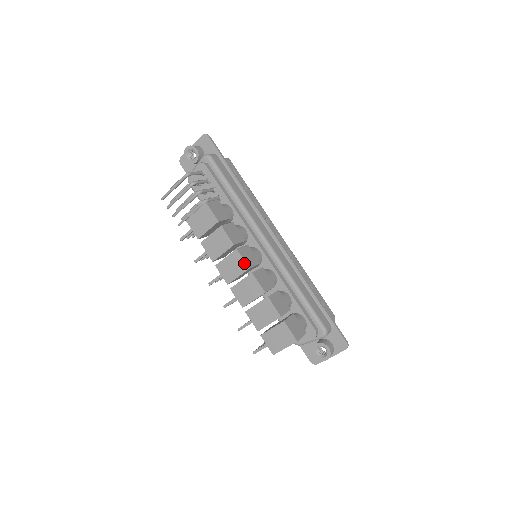
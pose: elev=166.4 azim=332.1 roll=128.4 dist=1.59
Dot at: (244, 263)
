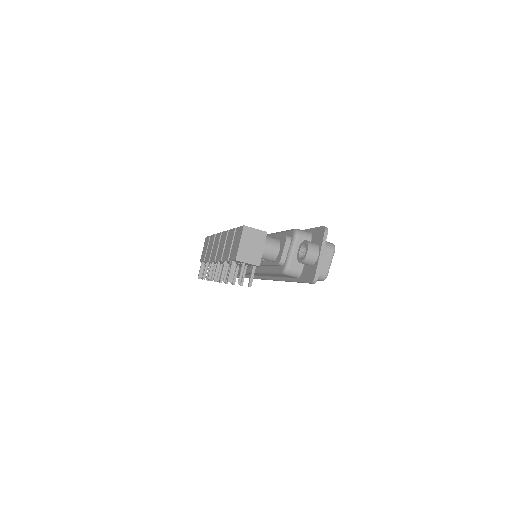
Dot at: (219, 234)
